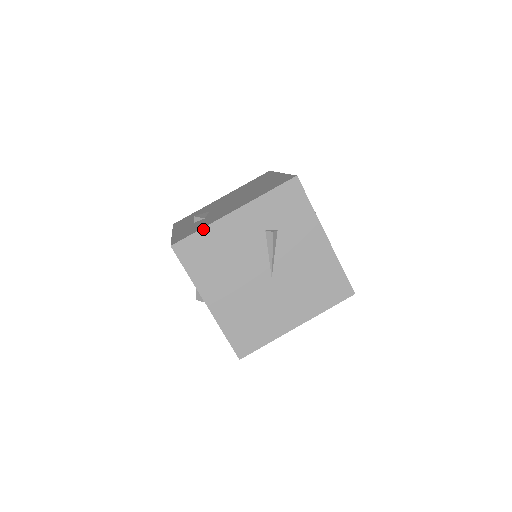
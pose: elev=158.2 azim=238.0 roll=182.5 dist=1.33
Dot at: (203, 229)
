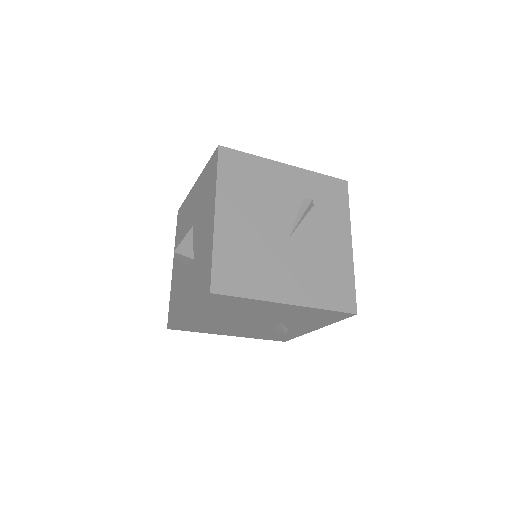
Dot at: (254, 156)
